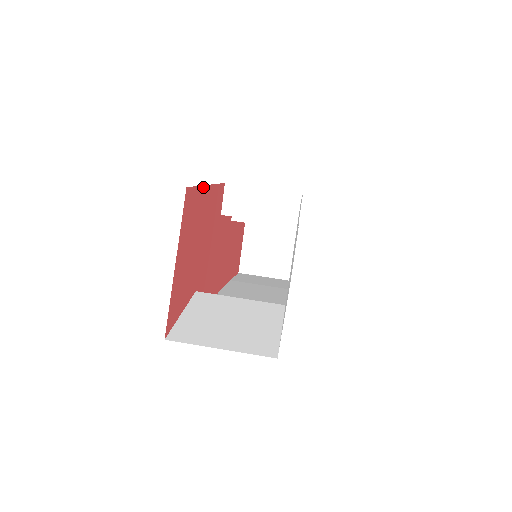
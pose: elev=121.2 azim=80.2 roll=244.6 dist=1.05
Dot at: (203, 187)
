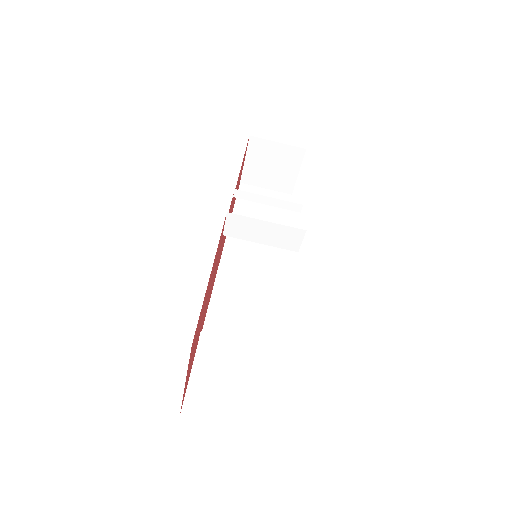
Dot at: (206, 291)
